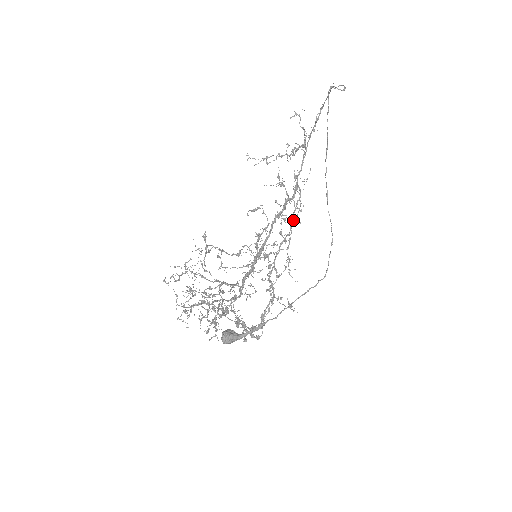
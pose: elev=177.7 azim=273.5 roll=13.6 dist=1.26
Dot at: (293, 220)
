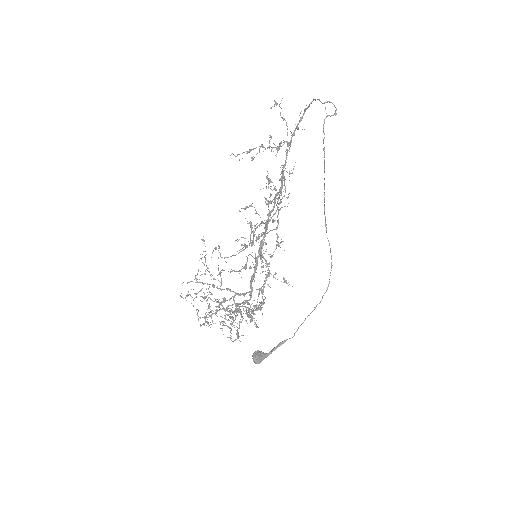
Dot at: occluded
